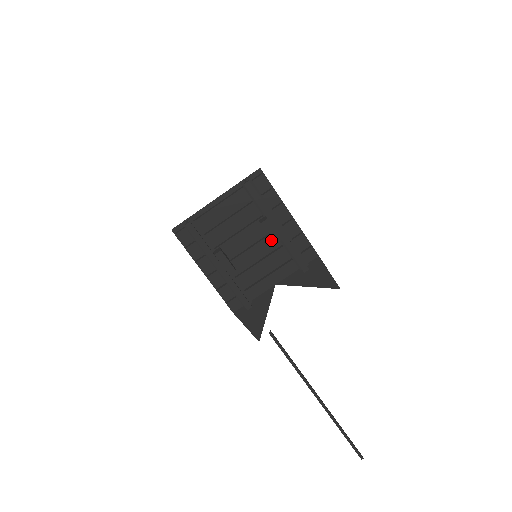
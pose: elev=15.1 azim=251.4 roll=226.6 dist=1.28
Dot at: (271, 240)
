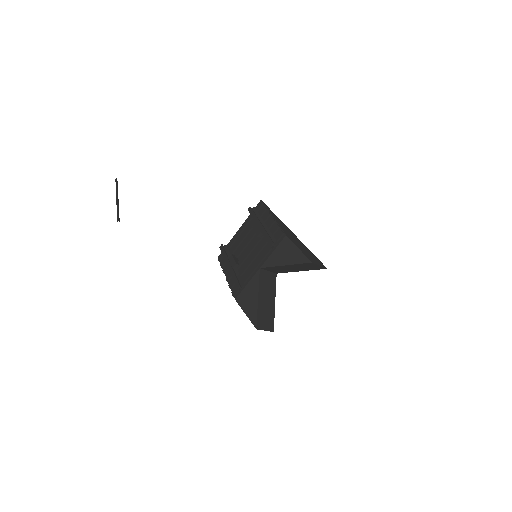
Dot at: (260, 237)
